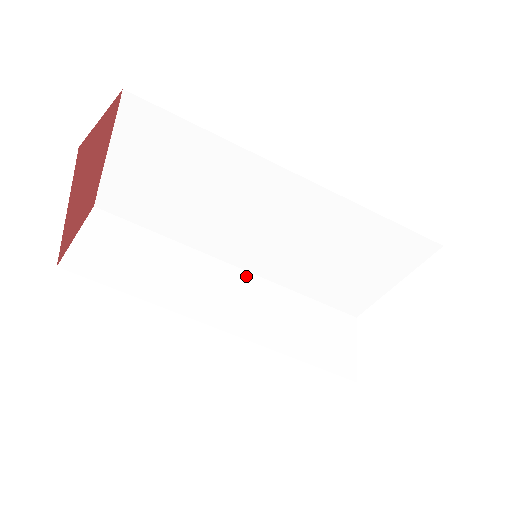
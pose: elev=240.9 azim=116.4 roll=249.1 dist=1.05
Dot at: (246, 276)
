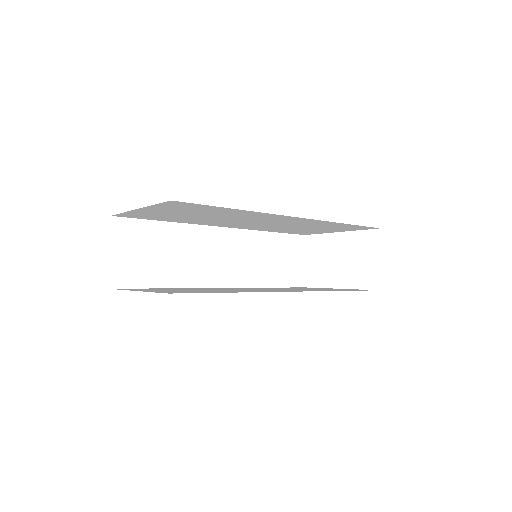
Dot at: (232, 233)
